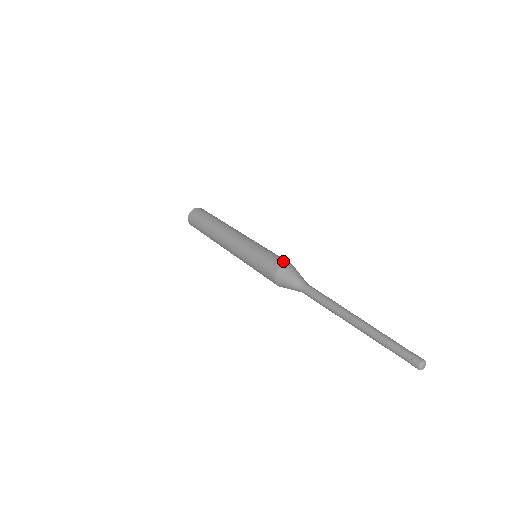
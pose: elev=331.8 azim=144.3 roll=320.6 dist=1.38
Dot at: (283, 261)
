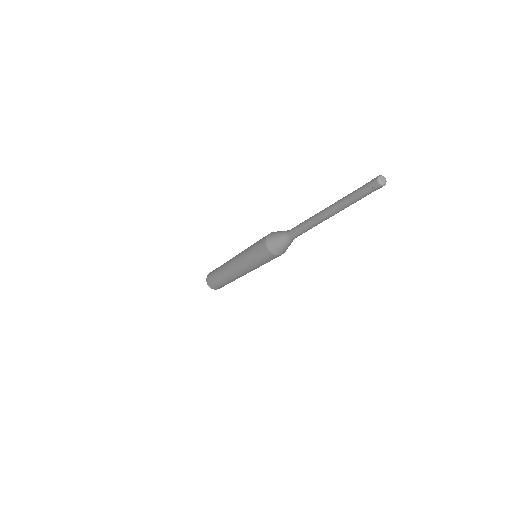
Dot at: (266, 236)
